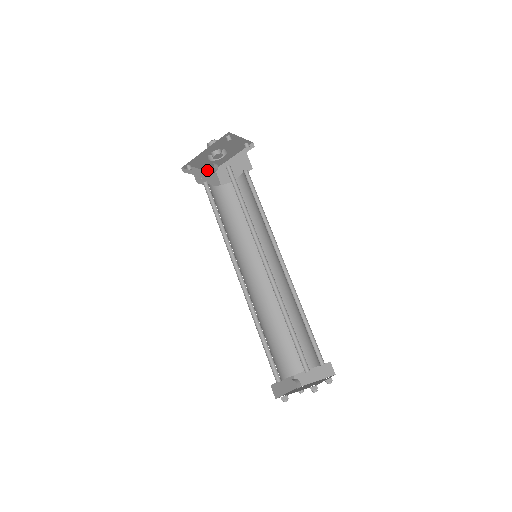
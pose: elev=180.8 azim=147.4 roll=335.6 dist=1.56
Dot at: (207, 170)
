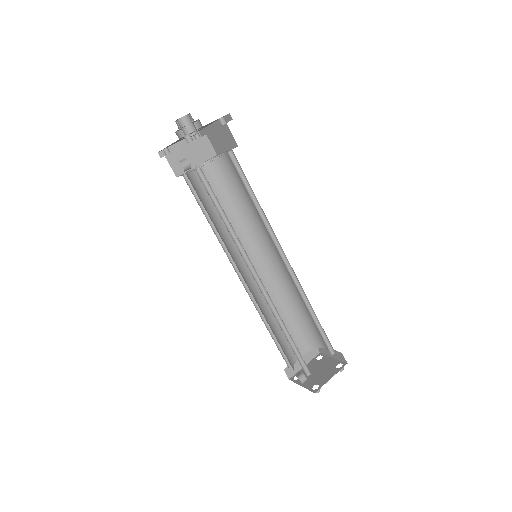
Dot at: occluded
